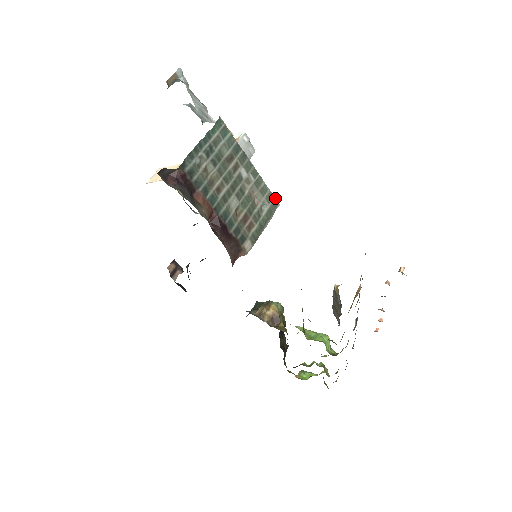
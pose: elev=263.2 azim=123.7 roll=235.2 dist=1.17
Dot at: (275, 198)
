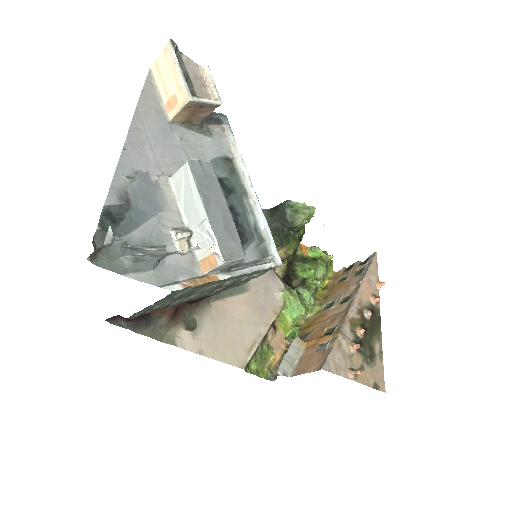
Dot at: occluded
